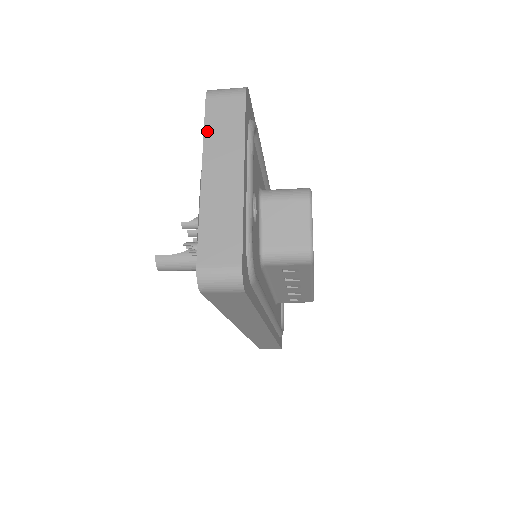
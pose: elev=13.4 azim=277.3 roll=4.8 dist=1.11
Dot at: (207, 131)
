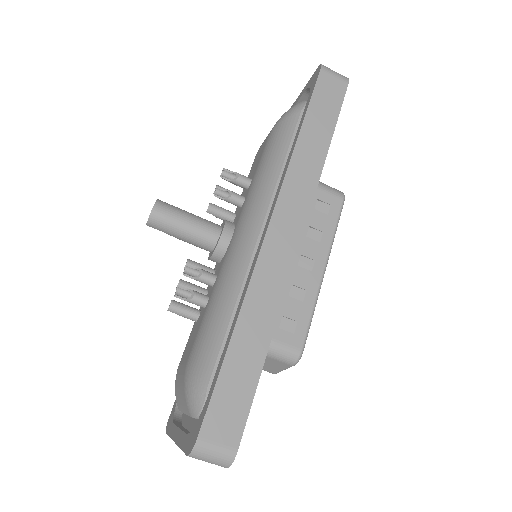
Dot at: occluded
